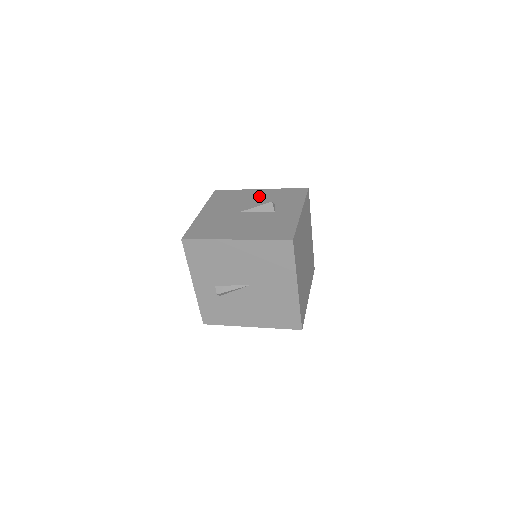
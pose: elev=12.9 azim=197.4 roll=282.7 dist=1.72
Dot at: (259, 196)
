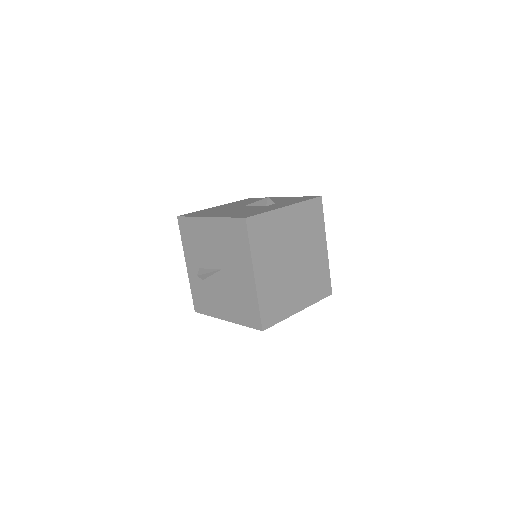
Dot at: (274, 200)
